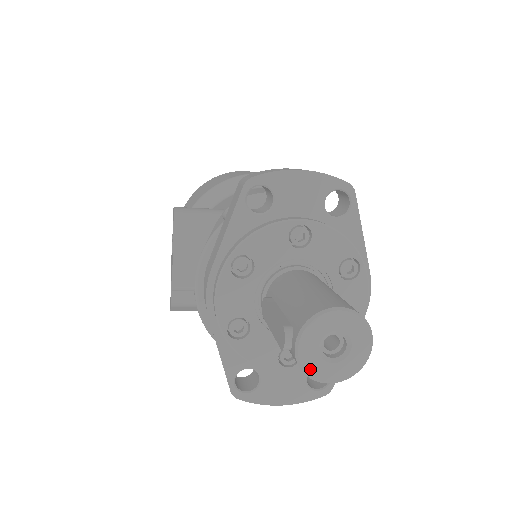
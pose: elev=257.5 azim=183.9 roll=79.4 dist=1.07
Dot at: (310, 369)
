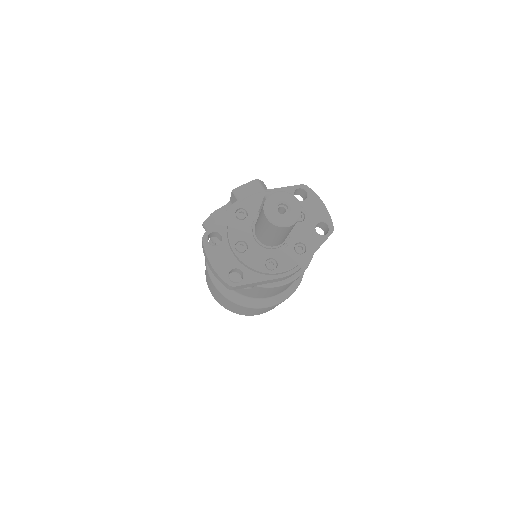
Dot at: (268, 204)
